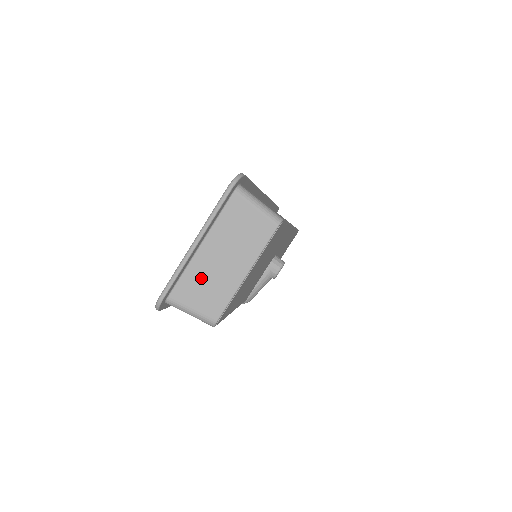
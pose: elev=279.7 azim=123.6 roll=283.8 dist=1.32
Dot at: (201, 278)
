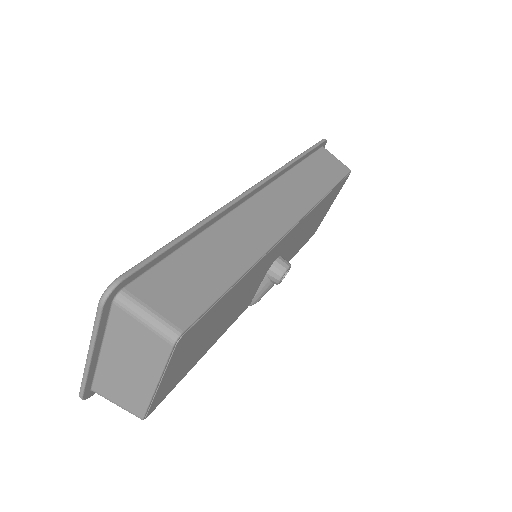
Dot at: (114, 380)
